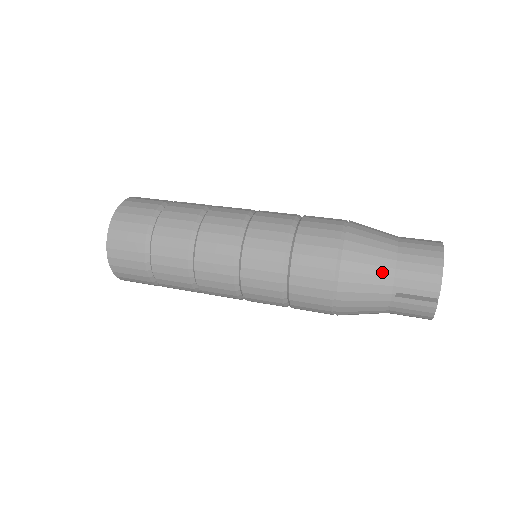
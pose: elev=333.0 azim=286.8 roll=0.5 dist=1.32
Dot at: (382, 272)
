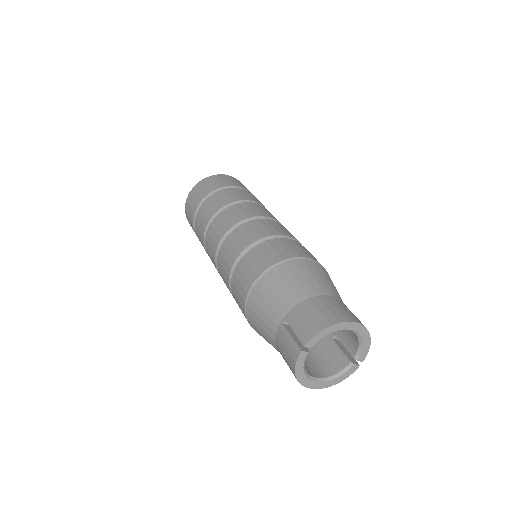
Dot at: (291, 296)
